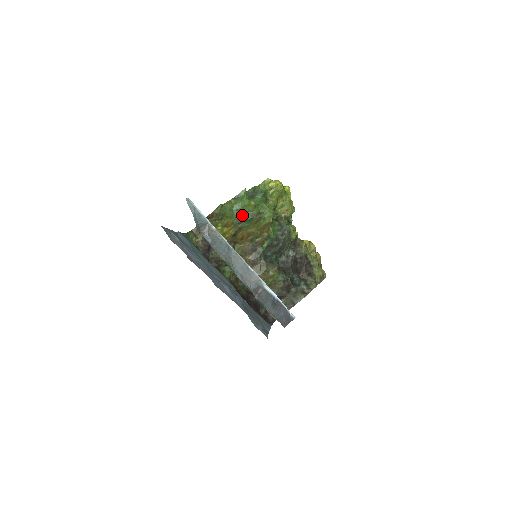
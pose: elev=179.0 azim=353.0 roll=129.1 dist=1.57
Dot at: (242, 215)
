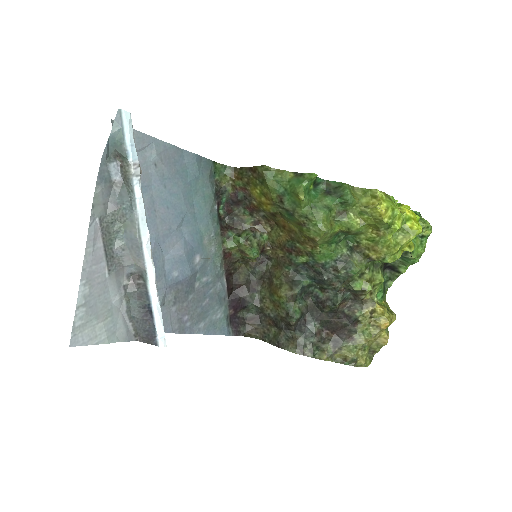
Dot at: (287, 200)
